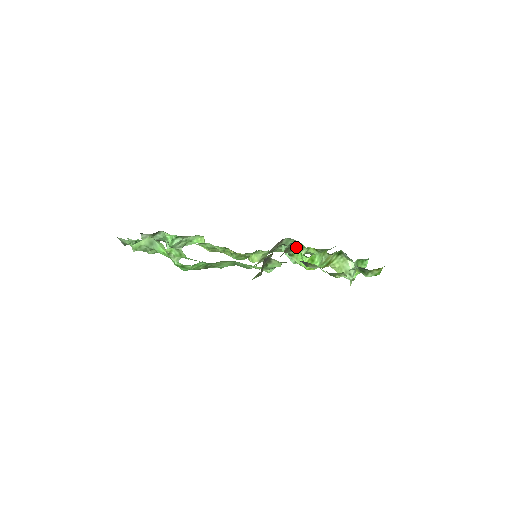
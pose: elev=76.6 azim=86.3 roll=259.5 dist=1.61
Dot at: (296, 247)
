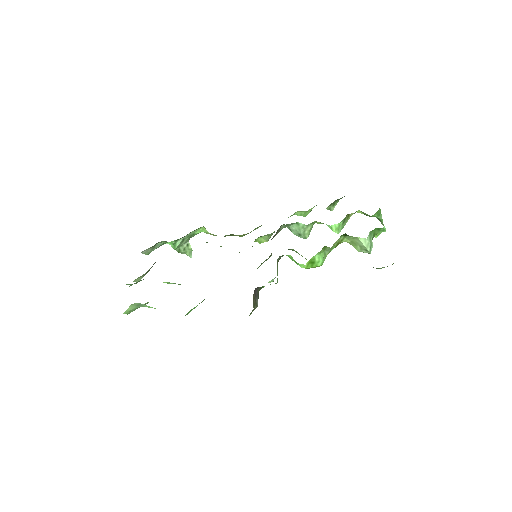
Dot at: (289, 255)
